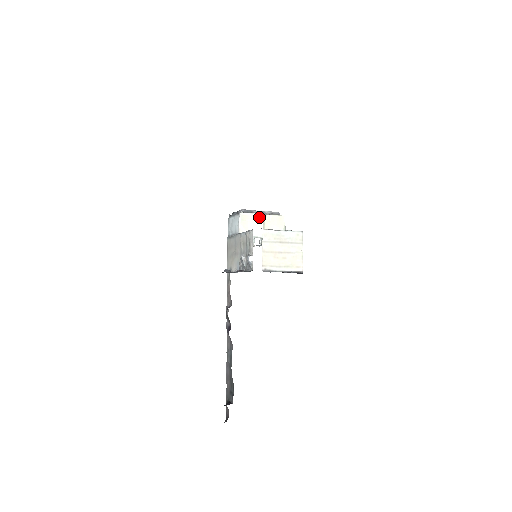
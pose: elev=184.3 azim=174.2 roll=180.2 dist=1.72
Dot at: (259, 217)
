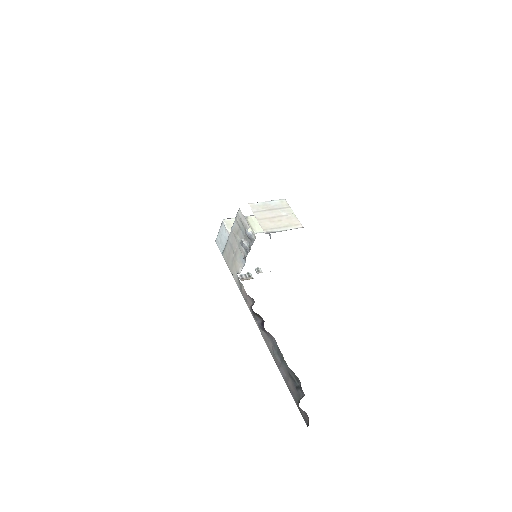
Dot at: occluded
